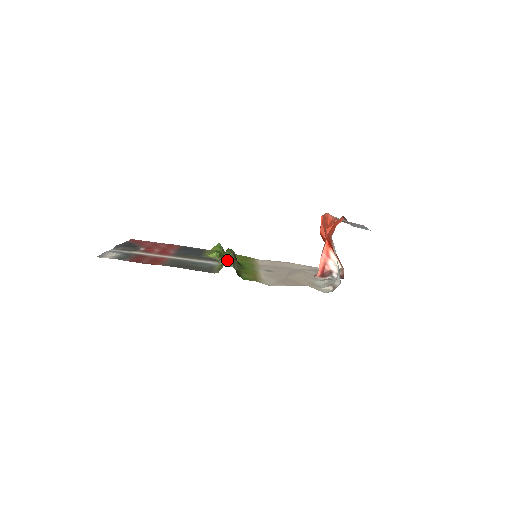
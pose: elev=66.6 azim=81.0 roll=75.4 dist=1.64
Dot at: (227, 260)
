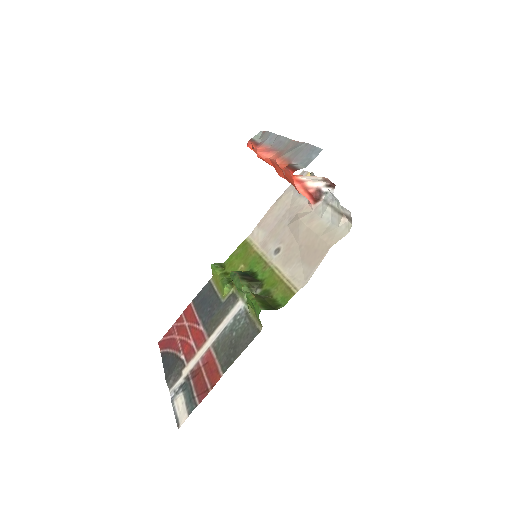
Dot at: (252, 305)
